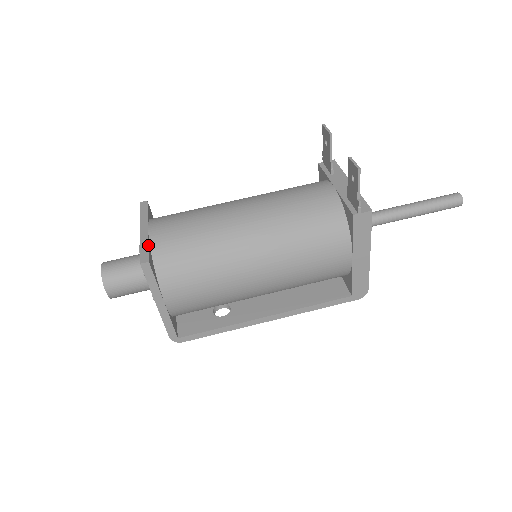
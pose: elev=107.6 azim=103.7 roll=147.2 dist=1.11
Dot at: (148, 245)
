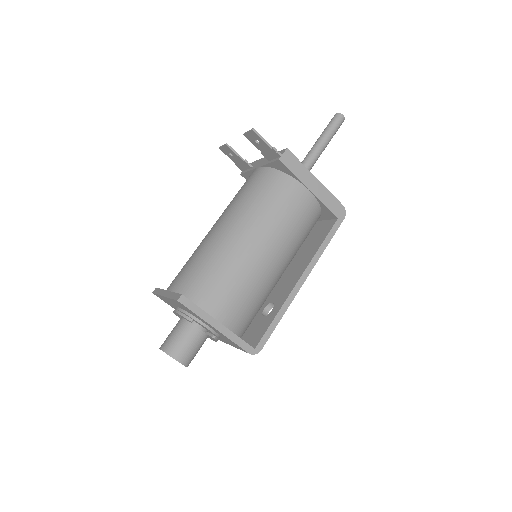
Dot at: occluded
